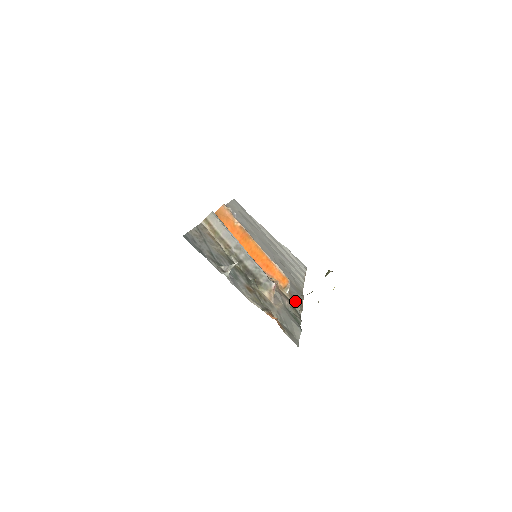
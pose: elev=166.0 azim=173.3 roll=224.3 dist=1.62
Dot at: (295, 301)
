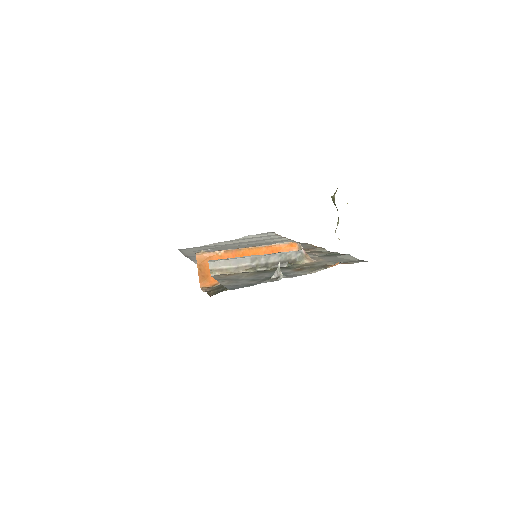
Dot at: (313, 249)
